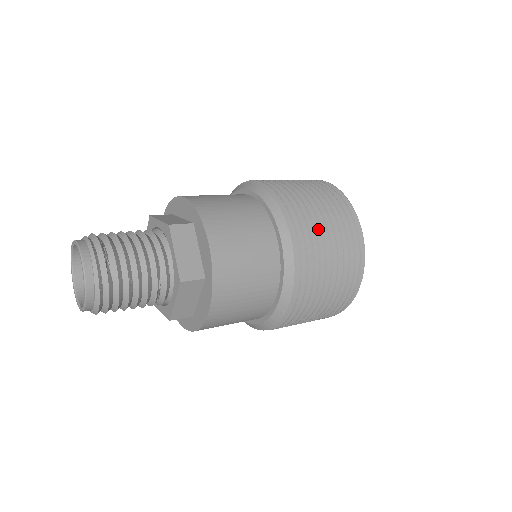
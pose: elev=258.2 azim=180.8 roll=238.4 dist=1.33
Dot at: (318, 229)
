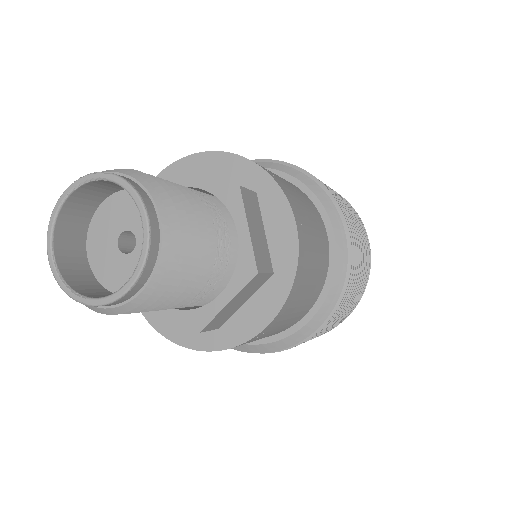
Dot at: (354, 233)
